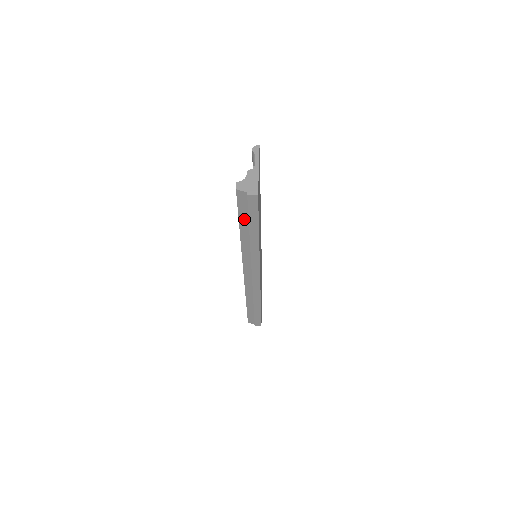
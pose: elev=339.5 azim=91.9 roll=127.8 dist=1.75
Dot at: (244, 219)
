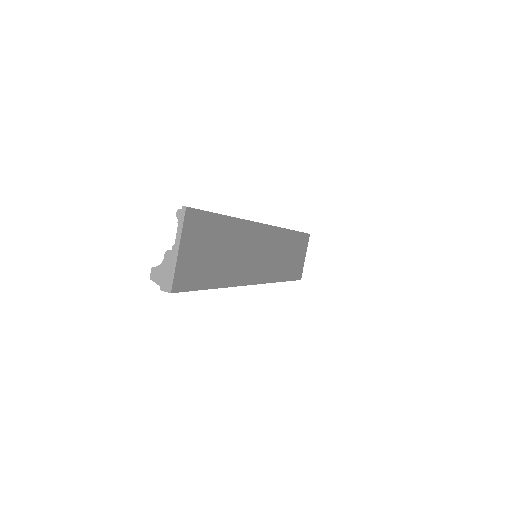
Dot at: occluded
